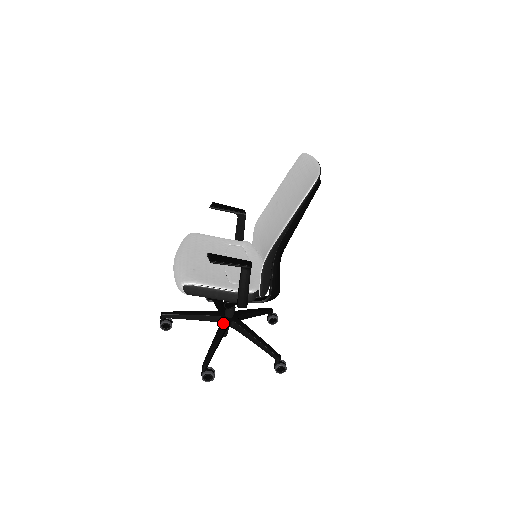
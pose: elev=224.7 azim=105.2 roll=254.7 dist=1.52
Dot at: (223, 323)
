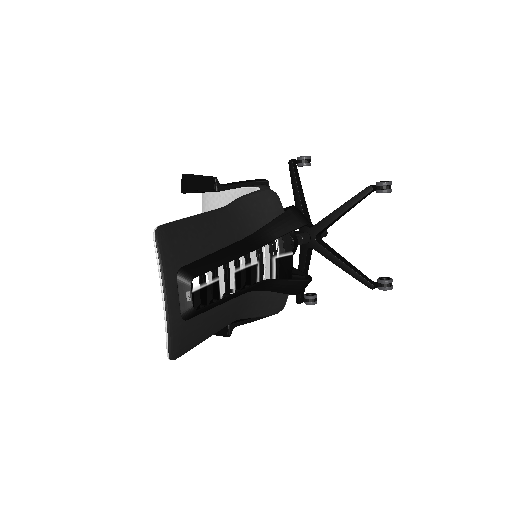
Dot at: (301, 253)
